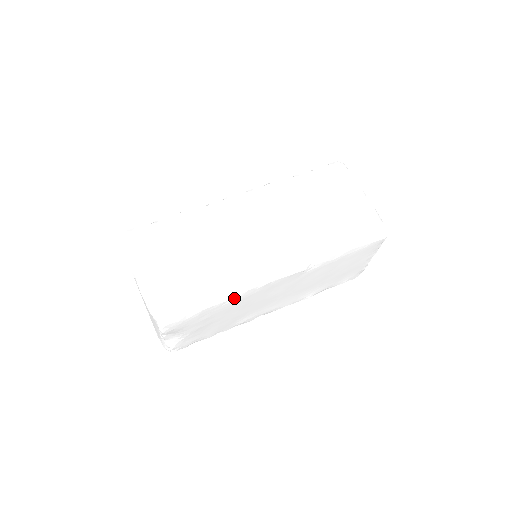
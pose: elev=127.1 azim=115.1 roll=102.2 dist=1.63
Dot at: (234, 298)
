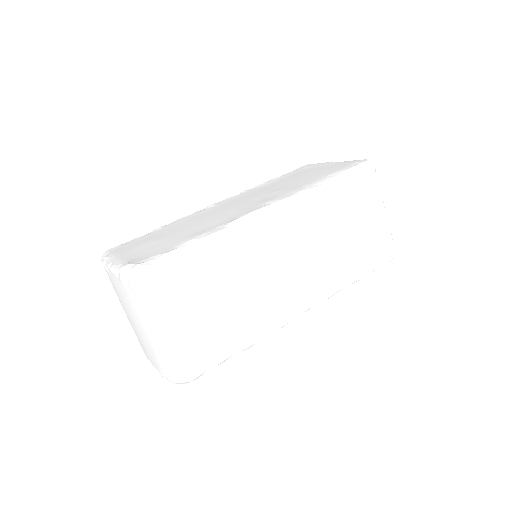
Dot at: (217, 241)
